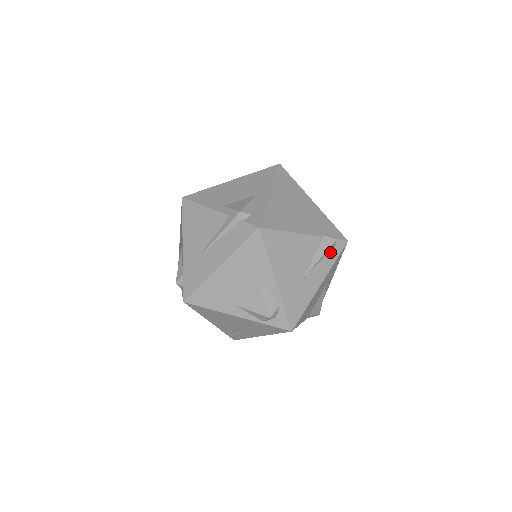
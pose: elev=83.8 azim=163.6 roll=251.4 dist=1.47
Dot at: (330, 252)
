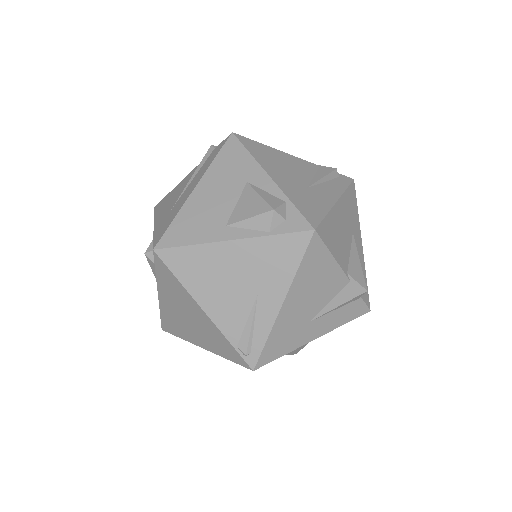
Dot at: (335, 180)
